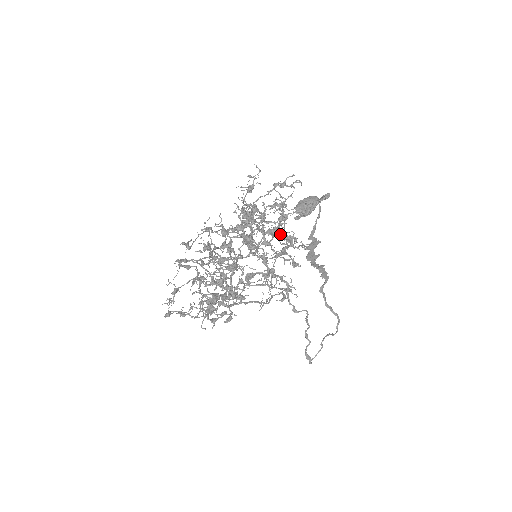
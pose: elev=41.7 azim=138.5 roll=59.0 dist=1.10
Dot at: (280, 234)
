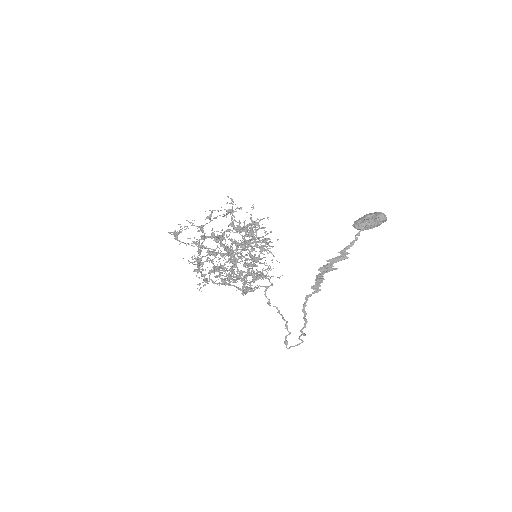
Dot at: occluded
